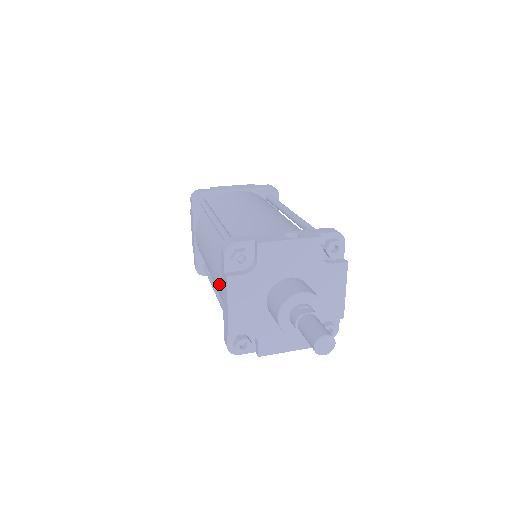
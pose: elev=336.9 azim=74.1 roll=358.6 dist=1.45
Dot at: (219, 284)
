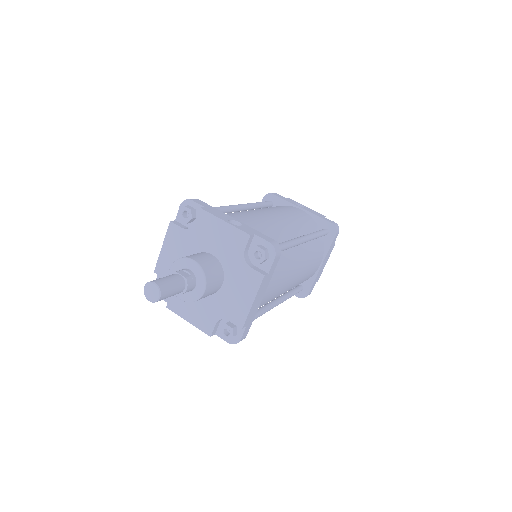
Dot at: occluded
